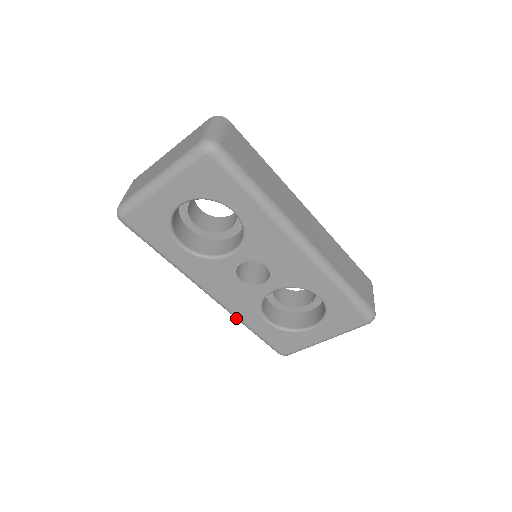
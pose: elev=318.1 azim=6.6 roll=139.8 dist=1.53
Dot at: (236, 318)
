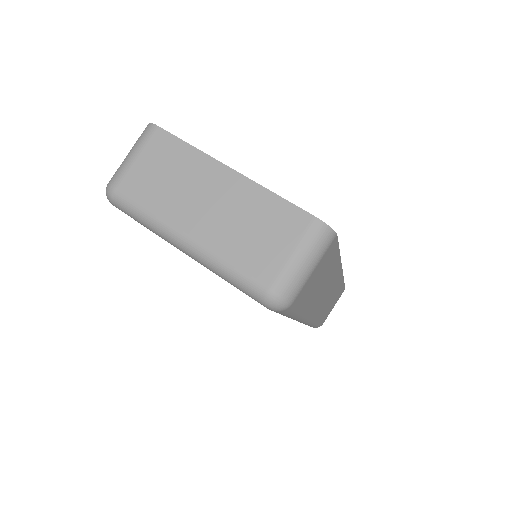
Dot at: occluded
